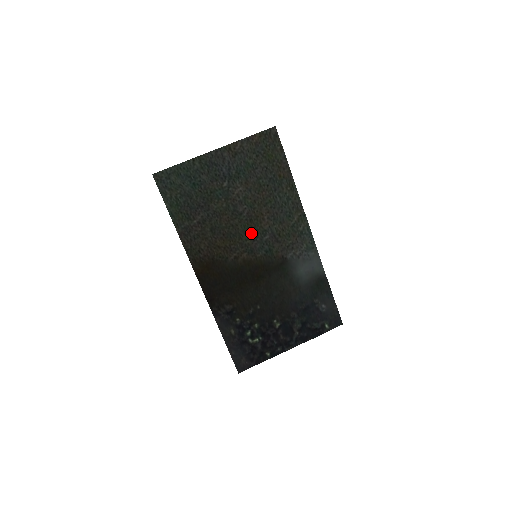
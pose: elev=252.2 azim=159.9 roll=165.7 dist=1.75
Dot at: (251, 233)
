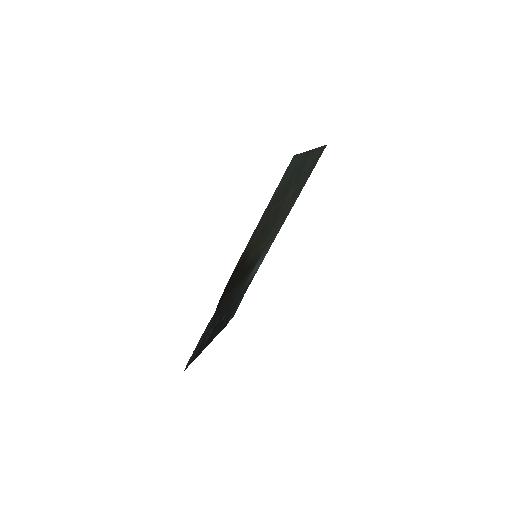
Dot at: (268, 234)
